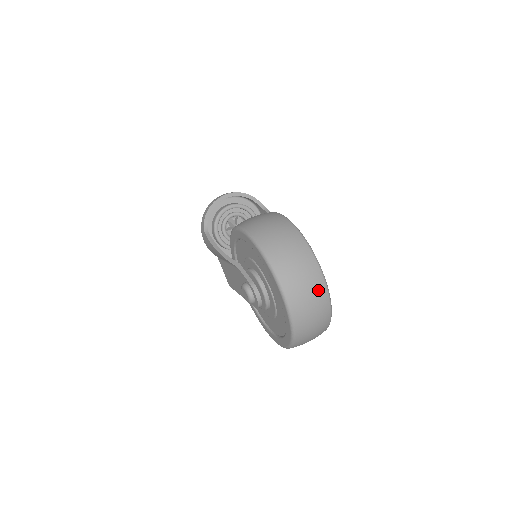
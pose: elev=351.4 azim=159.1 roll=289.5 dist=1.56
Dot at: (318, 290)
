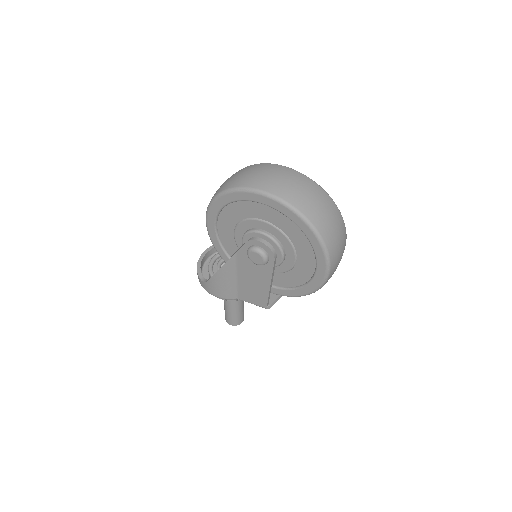
Dot at: (282, 171)
